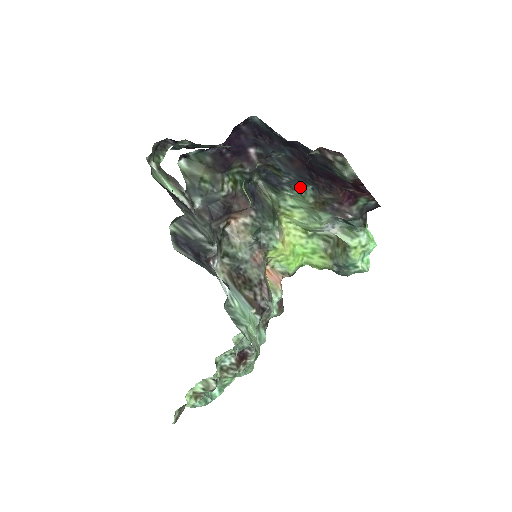
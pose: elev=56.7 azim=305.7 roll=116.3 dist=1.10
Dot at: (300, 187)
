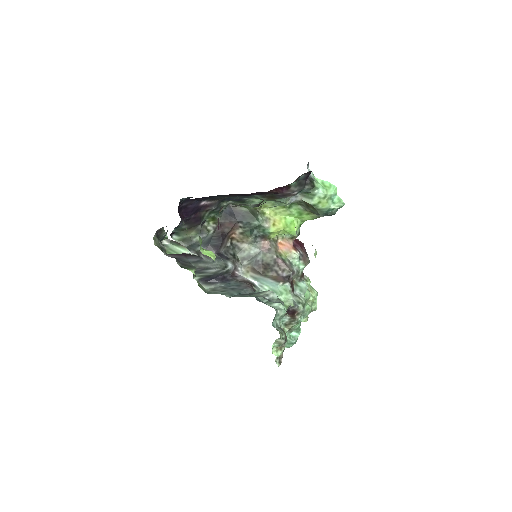
Dot at: (251, 196)
